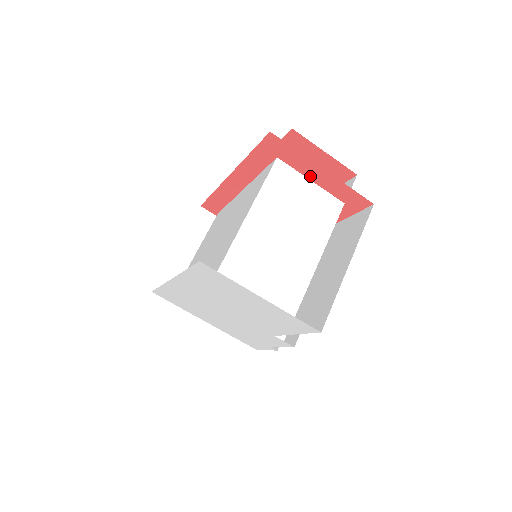
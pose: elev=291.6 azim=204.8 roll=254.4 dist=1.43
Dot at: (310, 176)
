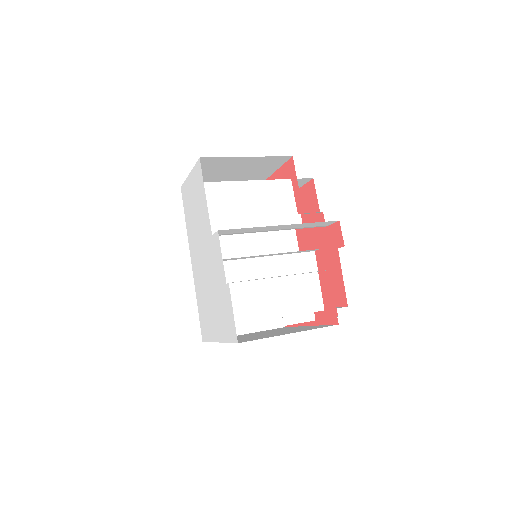
Dot at: occluded
